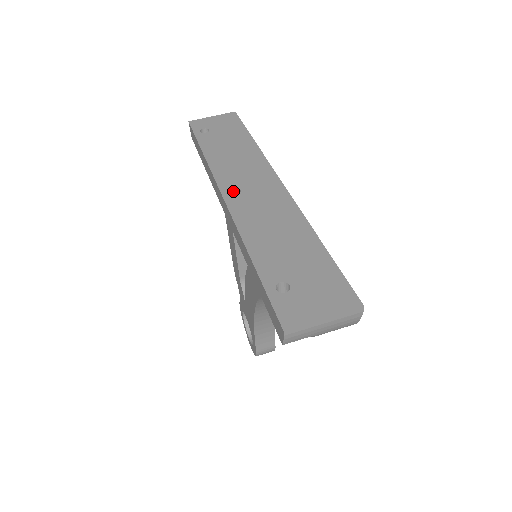
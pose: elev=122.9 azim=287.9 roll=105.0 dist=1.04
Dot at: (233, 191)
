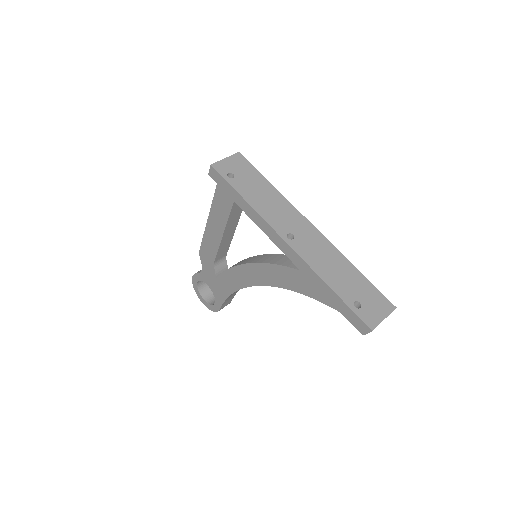
Dot at: (287, 235)
